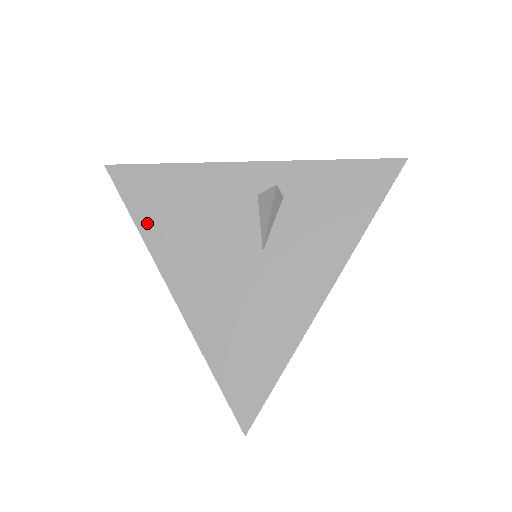
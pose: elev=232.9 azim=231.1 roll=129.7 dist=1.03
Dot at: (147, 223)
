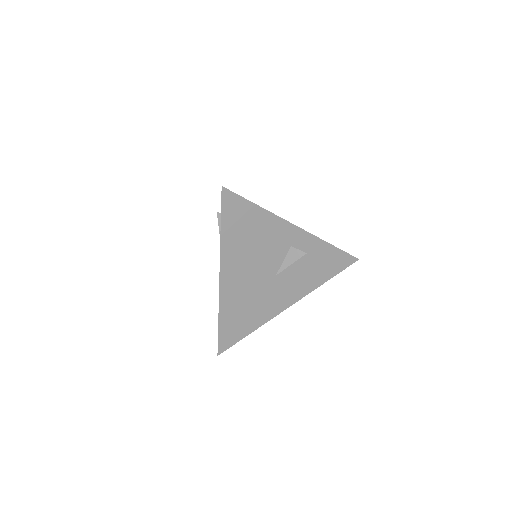
Dot at: (228, 235)
